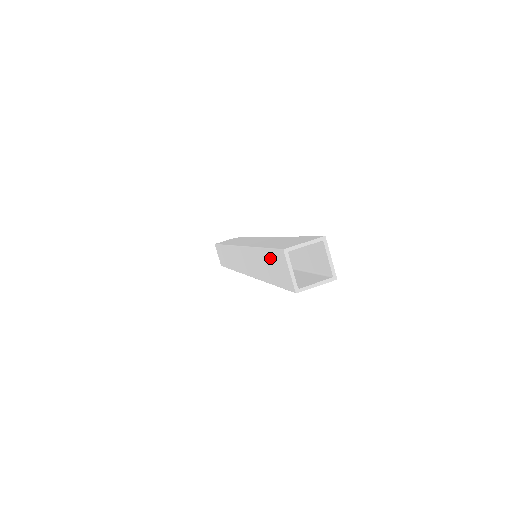
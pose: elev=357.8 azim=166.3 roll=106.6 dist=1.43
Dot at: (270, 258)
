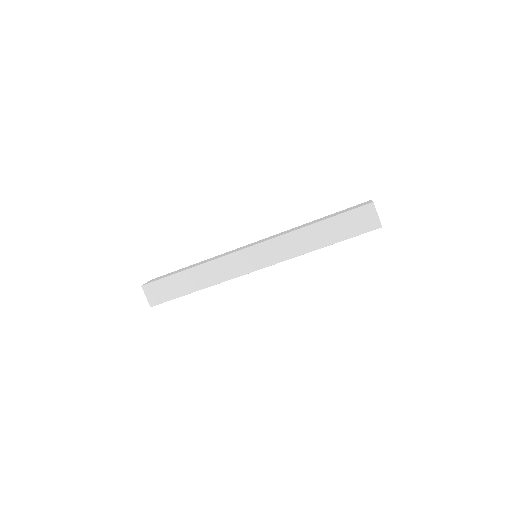
Dot at: occluded
